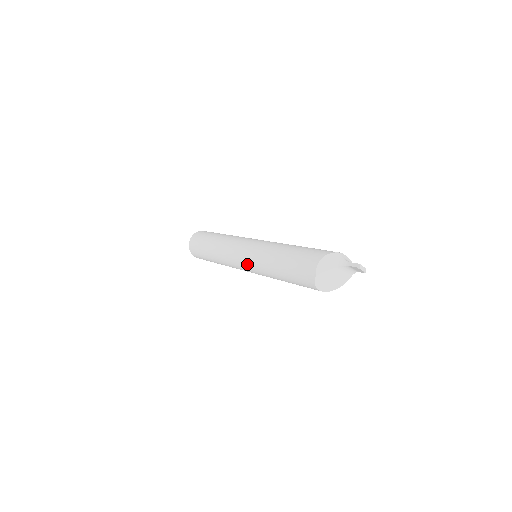
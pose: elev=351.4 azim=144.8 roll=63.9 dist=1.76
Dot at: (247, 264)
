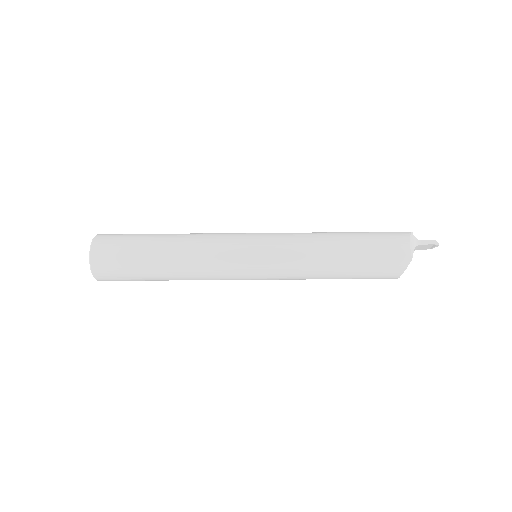
Dot at: (268, 268)
